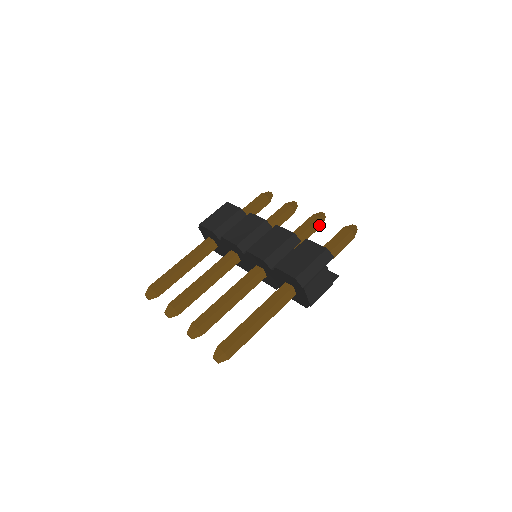
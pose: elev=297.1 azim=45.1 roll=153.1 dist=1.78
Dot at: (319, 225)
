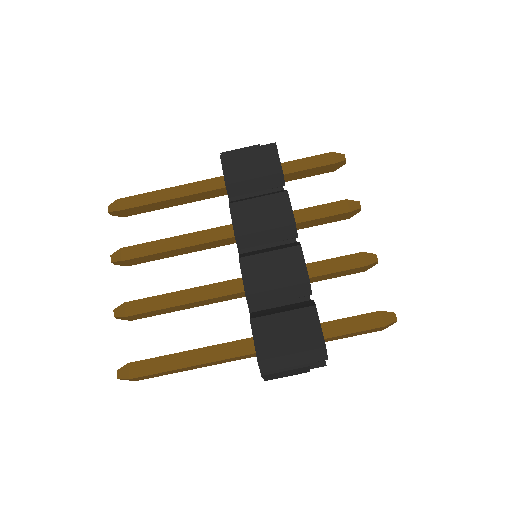
Dot at: (360, 270)
